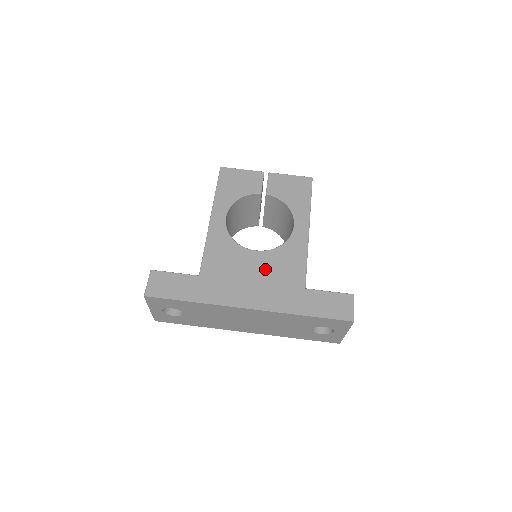
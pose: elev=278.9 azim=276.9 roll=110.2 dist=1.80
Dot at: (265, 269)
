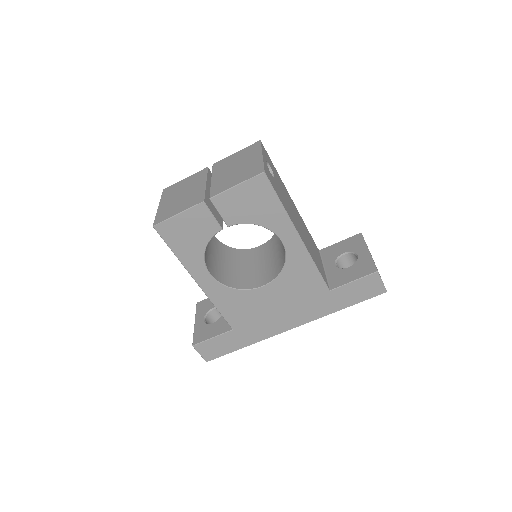
Dot at: (283, 296)
